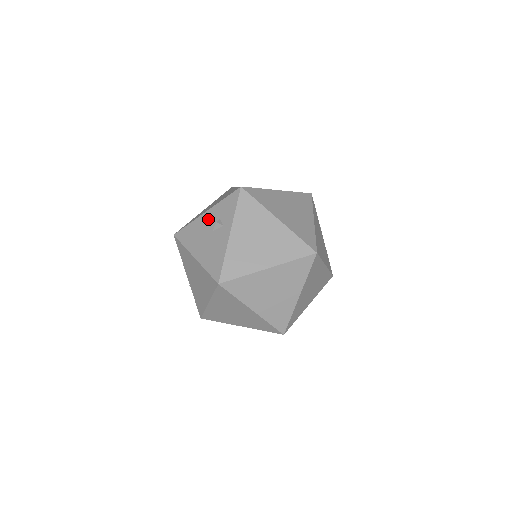
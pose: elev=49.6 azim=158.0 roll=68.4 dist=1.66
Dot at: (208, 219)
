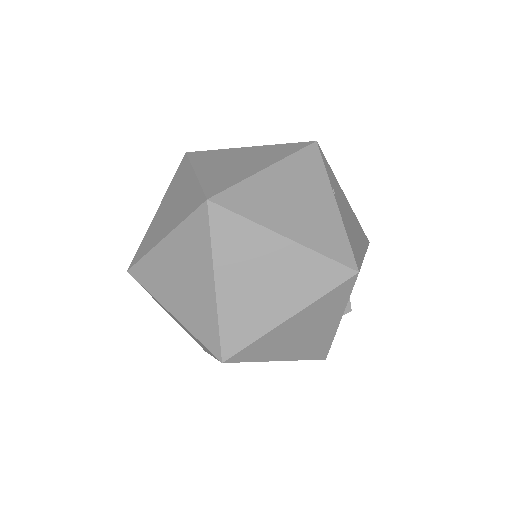
Dot at: occluded
